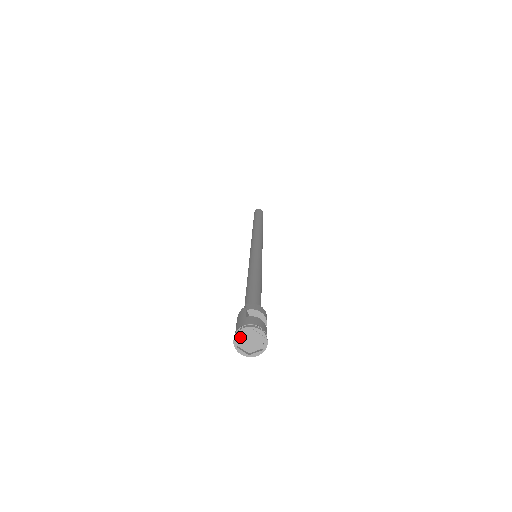
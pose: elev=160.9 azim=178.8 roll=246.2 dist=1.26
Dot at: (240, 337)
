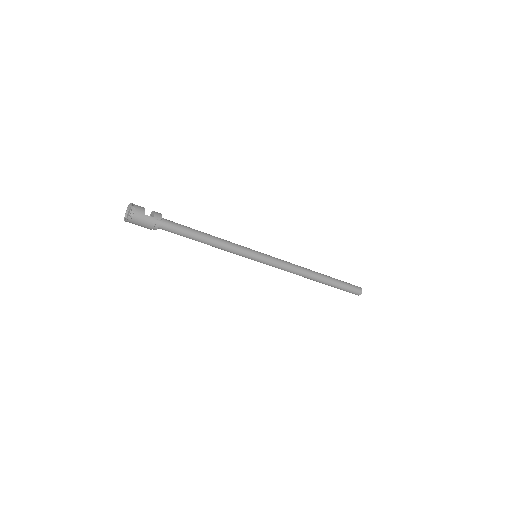
Dot at: occluded
